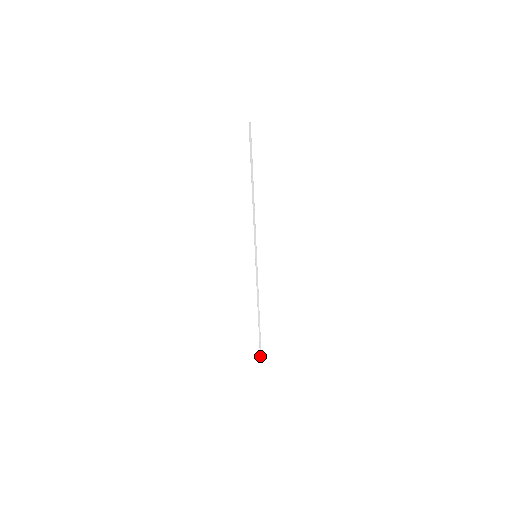
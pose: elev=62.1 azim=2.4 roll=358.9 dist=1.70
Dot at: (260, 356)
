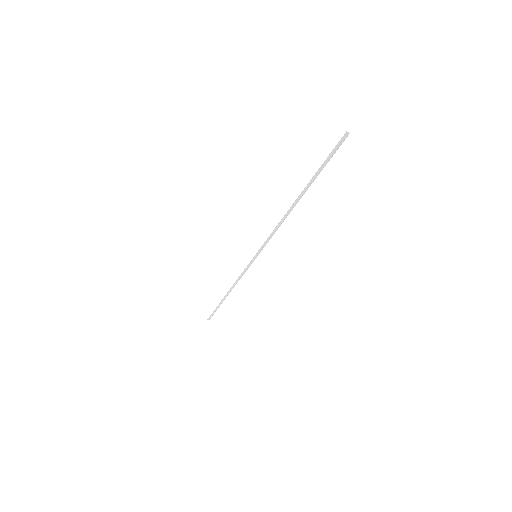
Dot at: (208, 318)
